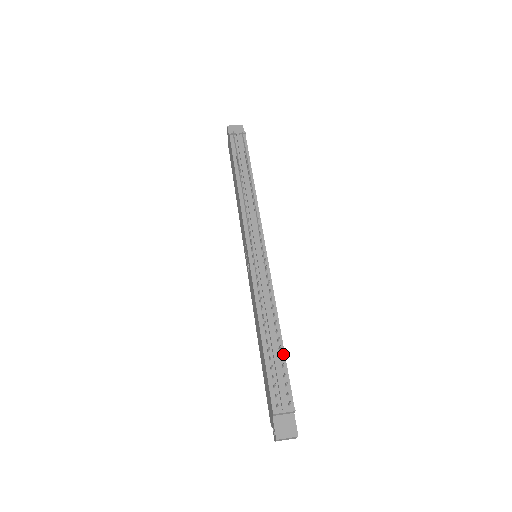
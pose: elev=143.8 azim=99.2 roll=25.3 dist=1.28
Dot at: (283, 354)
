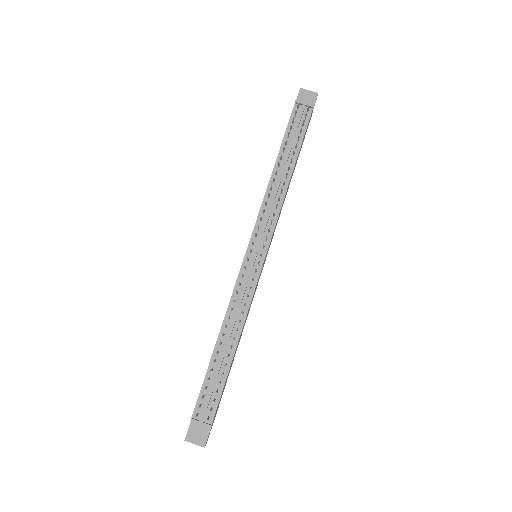
Dot at: (227, 370)
